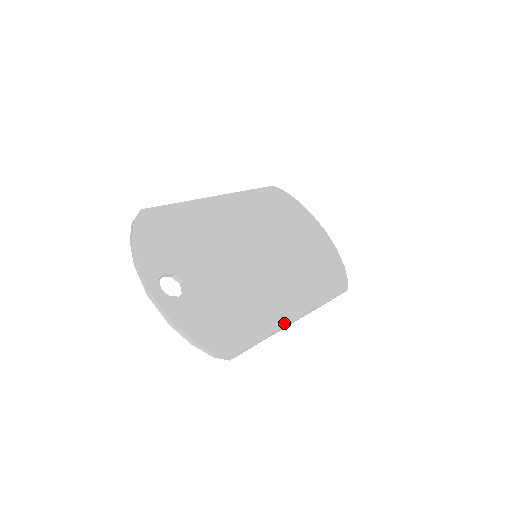
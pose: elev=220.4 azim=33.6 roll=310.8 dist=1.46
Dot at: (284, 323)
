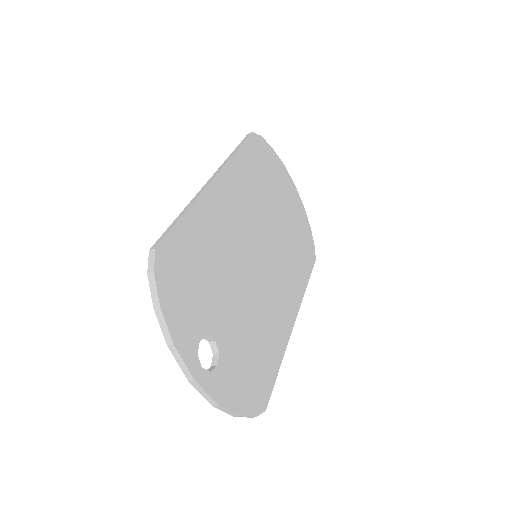
Dot at: (288, 336)
